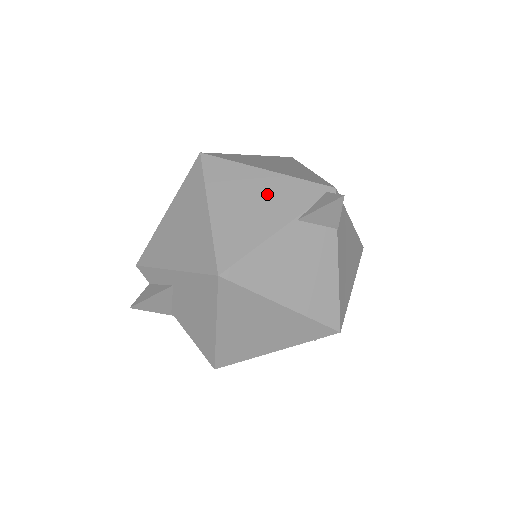
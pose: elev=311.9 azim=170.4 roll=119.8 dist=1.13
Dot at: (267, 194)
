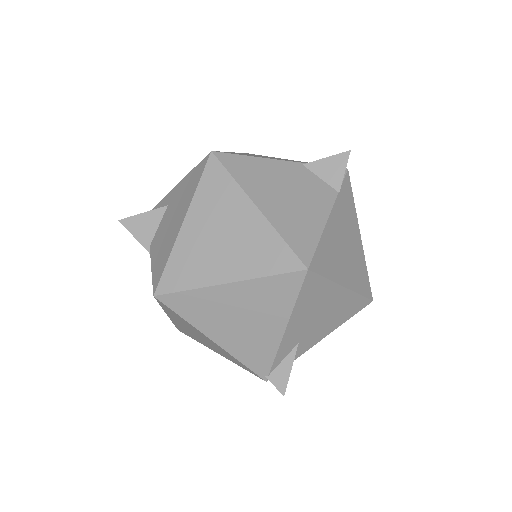
Dot at: occluded
